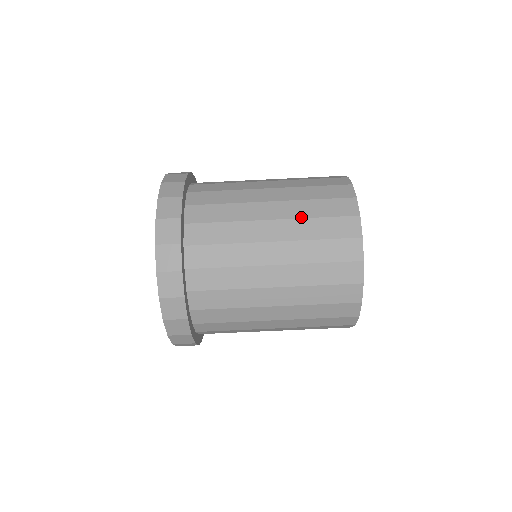
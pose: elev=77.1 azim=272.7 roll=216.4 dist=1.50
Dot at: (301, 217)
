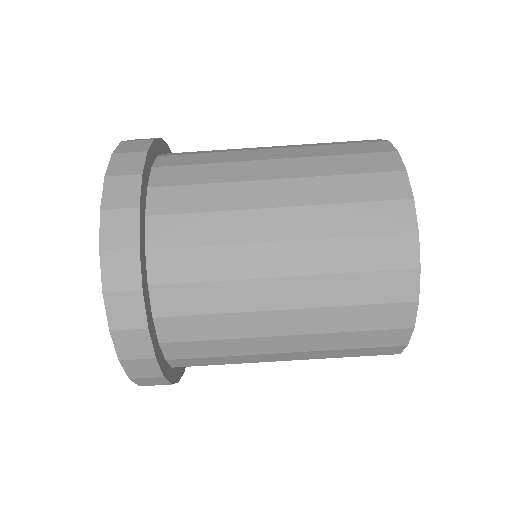
Dot at: (315, 155)
